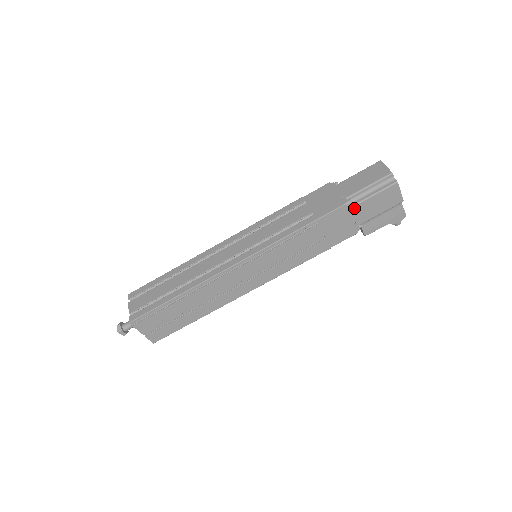
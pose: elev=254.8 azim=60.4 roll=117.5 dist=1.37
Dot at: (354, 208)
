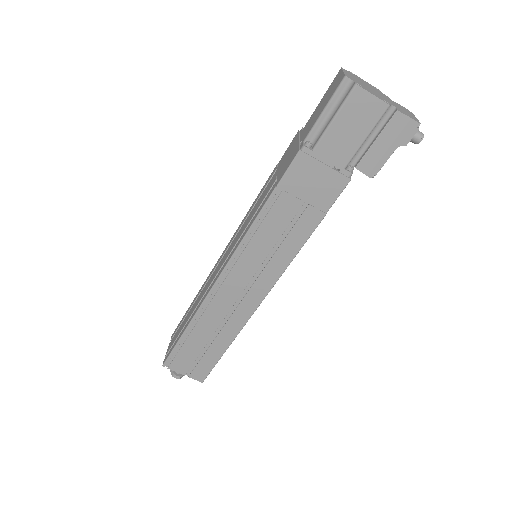
Dot at: (318, 149)
